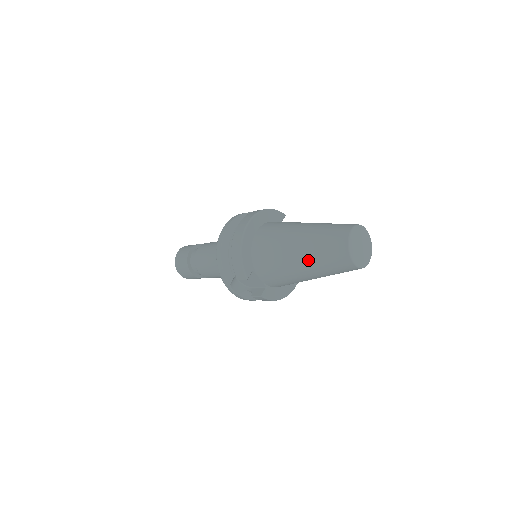
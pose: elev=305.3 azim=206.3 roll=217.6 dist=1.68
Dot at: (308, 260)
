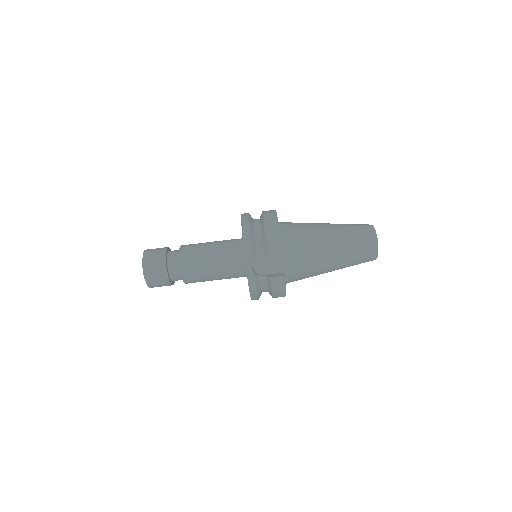
Dot at: (340, 241)
